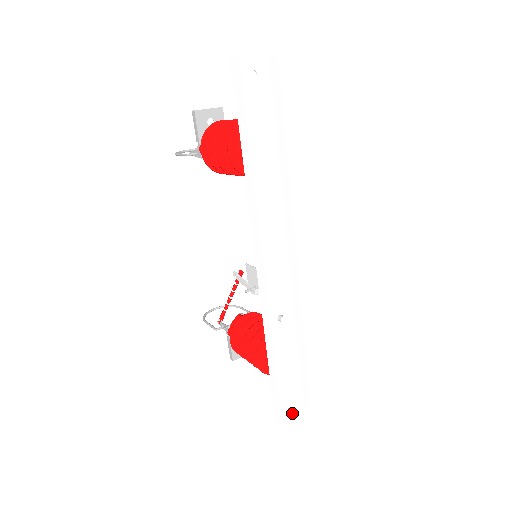
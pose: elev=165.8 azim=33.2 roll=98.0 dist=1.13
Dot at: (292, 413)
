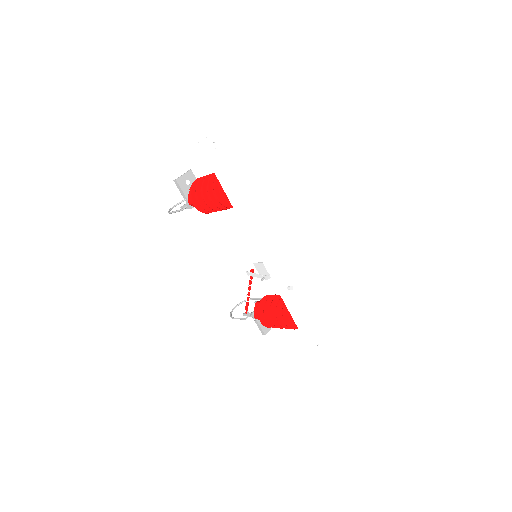
Dot at: (321, 348)
